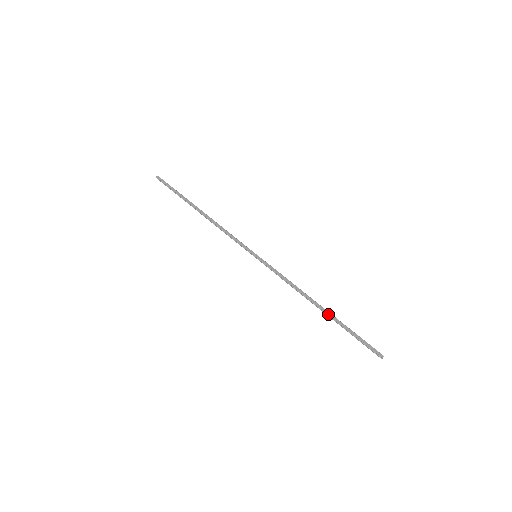
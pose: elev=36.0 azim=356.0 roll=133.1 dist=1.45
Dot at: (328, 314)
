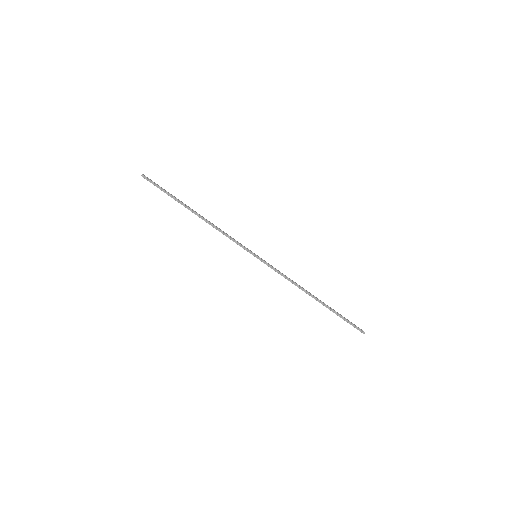
Dot at: (323, 302)
